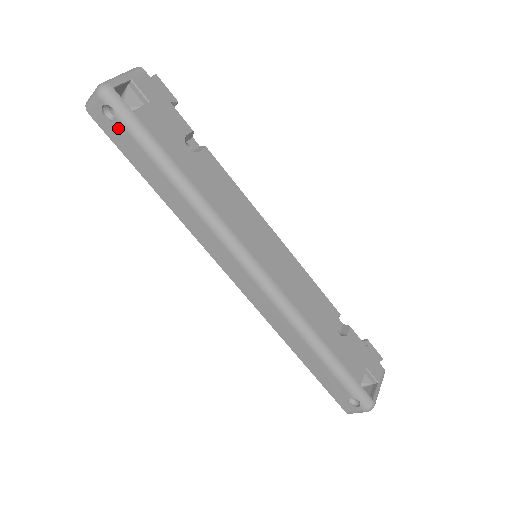
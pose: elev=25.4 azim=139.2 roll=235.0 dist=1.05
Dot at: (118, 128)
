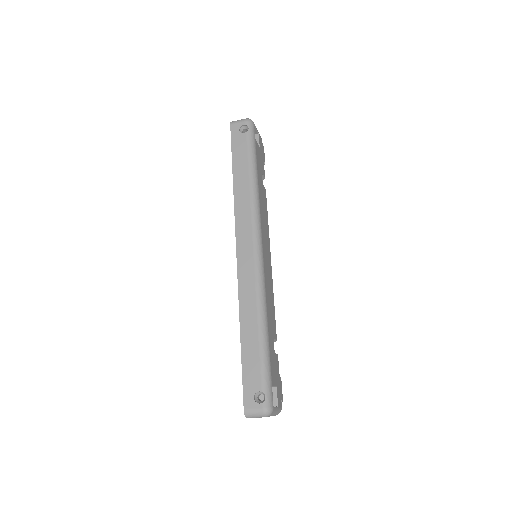
Dot at: (242, 138)
